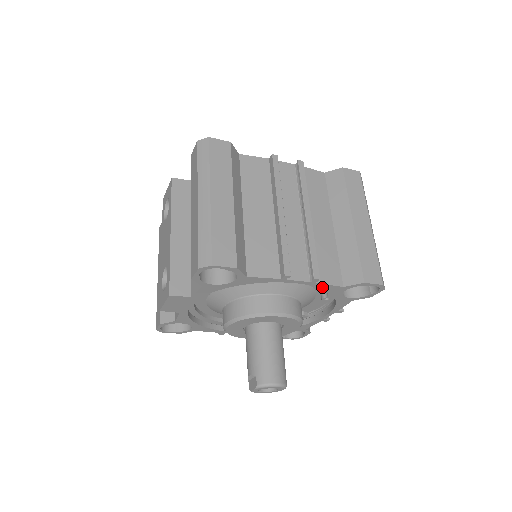
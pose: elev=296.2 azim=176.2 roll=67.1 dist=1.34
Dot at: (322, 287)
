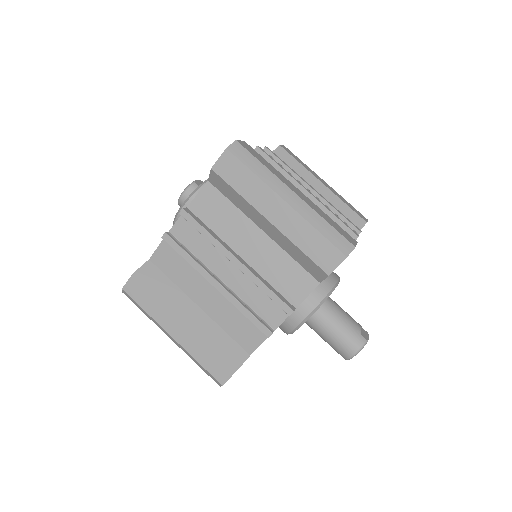
Dot at: occluded
